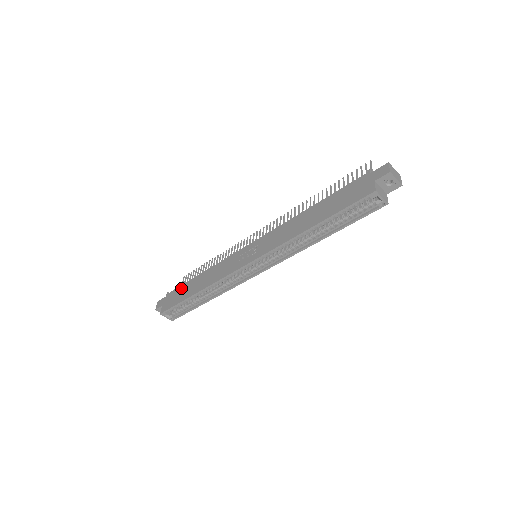
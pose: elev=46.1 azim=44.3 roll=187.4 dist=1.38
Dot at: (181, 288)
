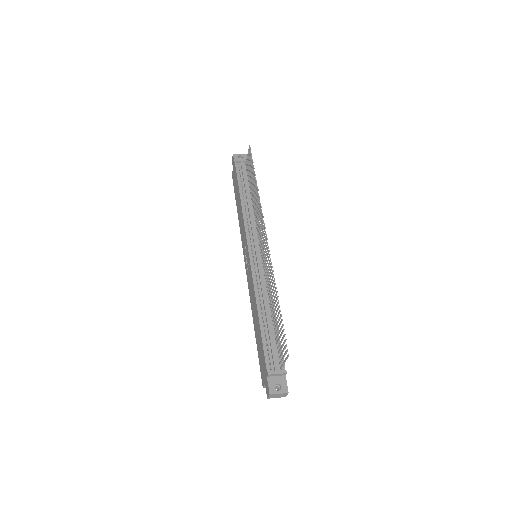
Dot at: (236, 182)
